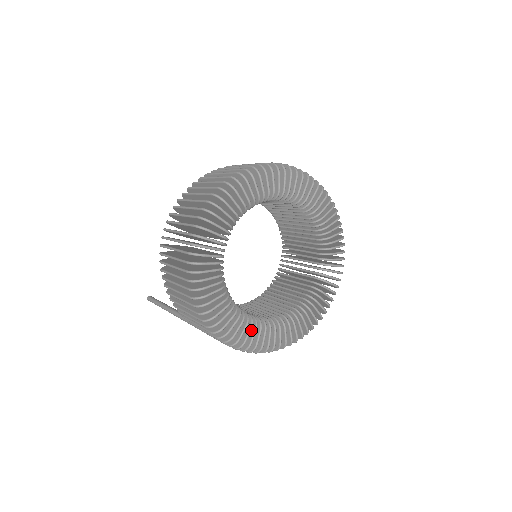
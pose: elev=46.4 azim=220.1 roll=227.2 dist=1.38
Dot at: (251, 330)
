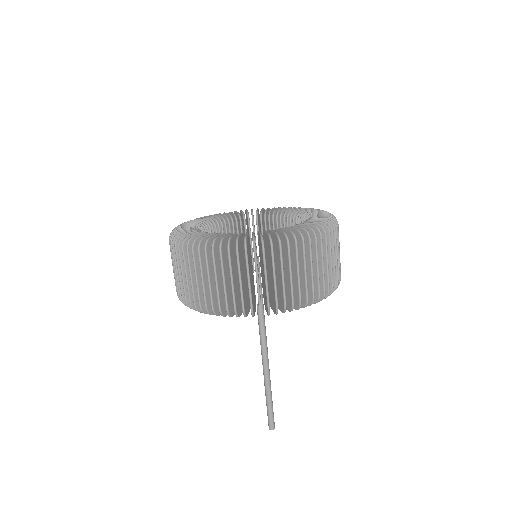
Dot at: (271, 236)
